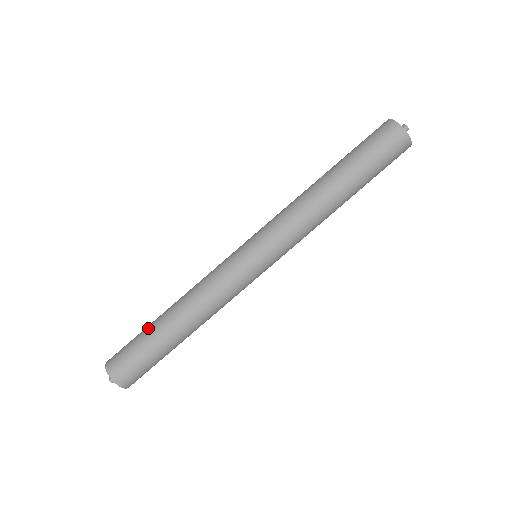
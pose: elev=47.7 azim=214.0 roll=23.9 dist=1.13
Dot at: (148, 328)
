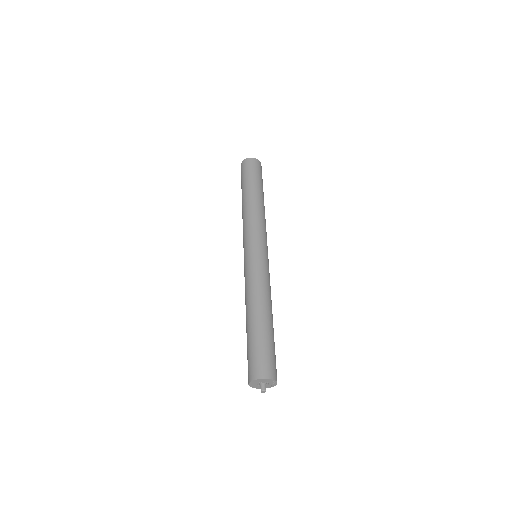
Dot at: occluded
